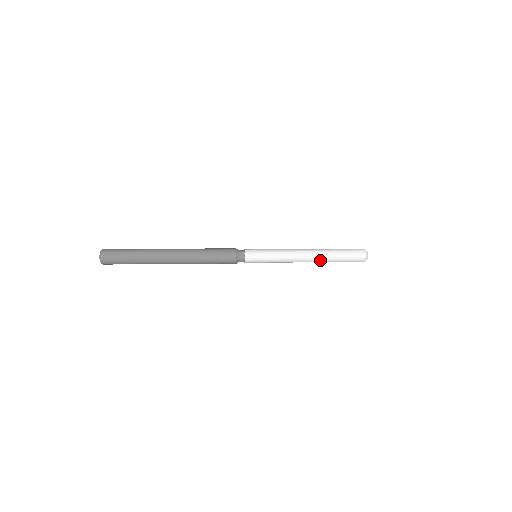
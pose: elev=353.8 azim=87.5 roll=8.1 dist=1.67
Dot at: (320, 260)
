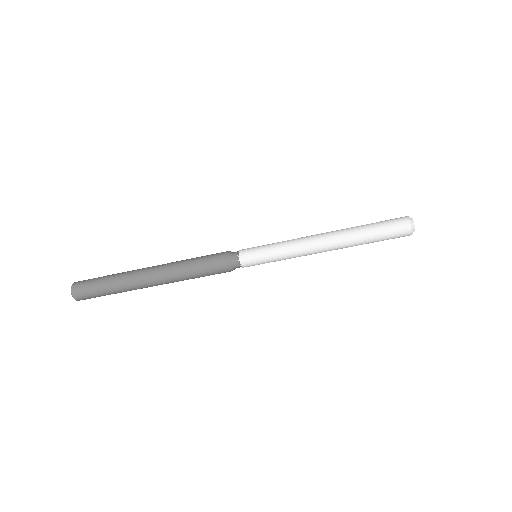
Dot at: (343, 244)
